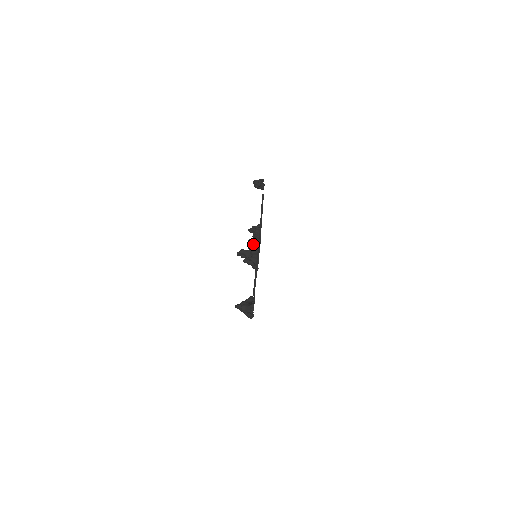
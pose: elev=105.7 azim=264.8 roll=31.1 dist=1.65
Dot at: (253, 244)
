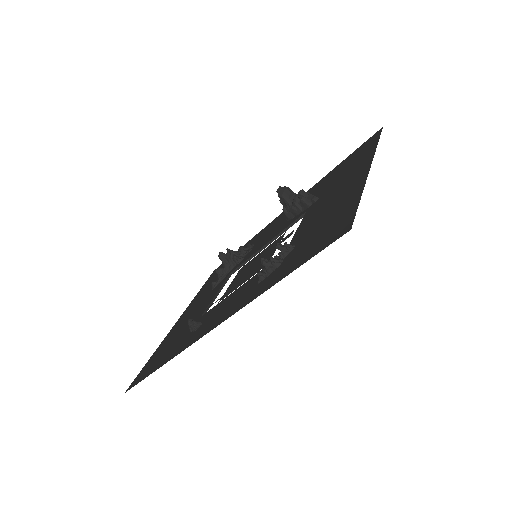
Dot at: (300, 202)
